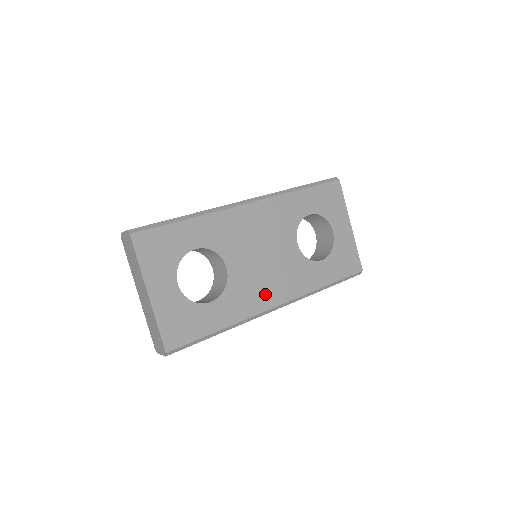
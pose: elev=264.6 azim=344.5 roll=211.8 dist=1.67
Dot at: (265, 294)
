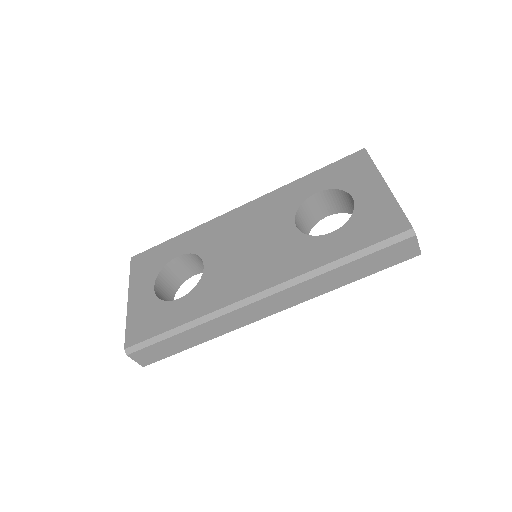
Dot at: (243, 283)
